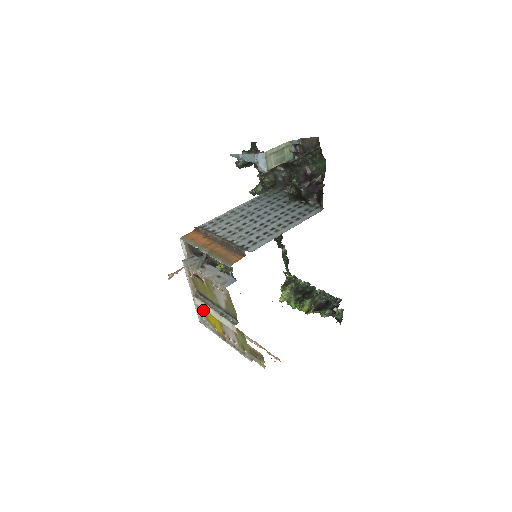
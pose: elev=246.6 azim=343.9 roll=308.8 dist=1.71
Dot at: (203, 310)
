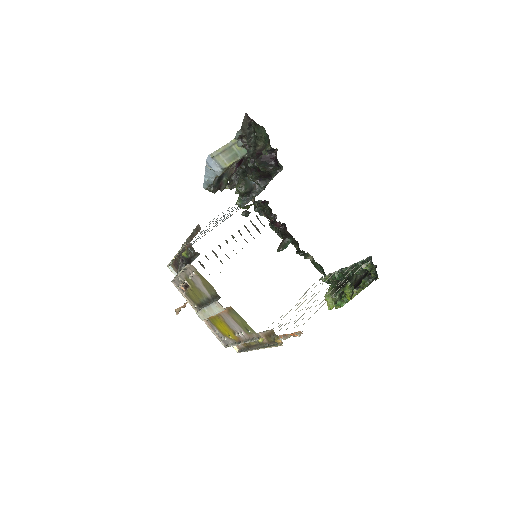
Dot at: (215, 326)
